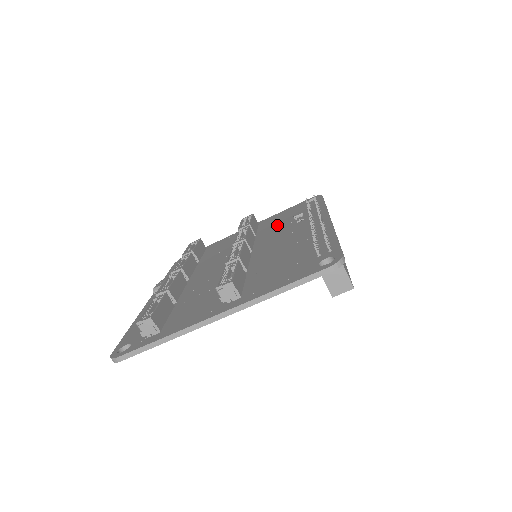
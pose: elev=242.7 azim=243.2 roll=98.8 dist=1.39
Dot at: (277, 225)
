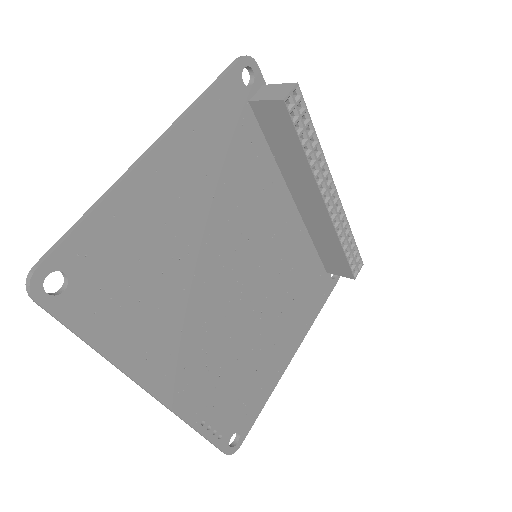
Dot at: occluded
